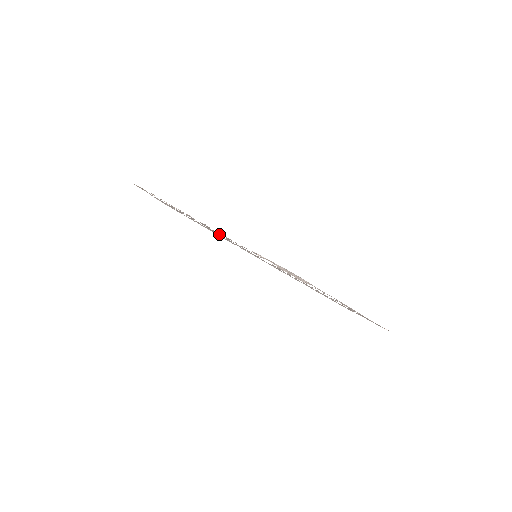
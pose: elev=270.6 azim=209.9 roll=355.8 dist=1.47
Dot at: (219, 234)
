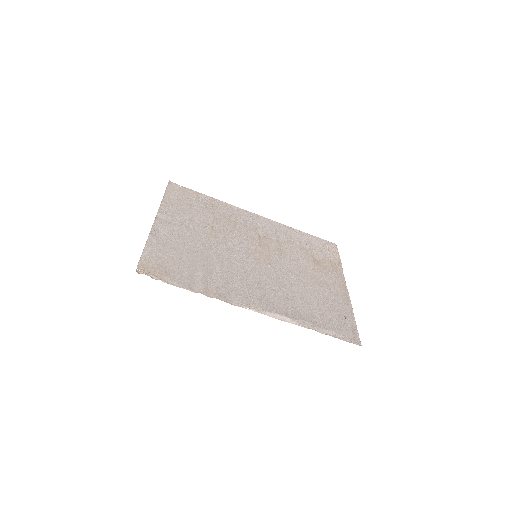
Dot at: (218, 275)
